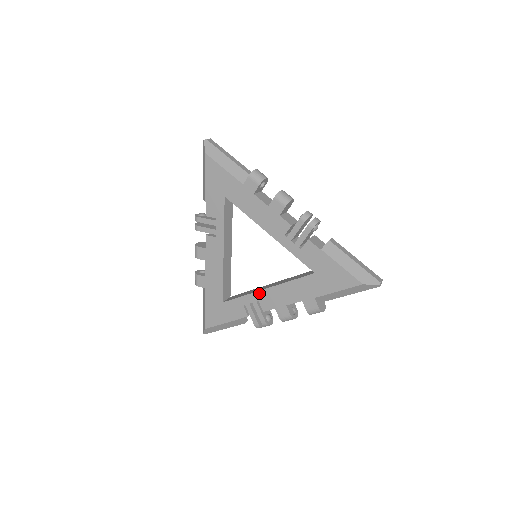
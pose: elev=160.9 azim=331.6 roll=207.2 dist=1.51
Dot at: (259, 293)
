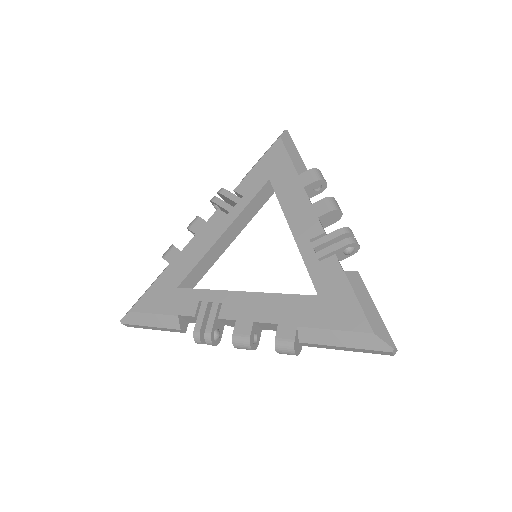
Dot at: (230, 293)
